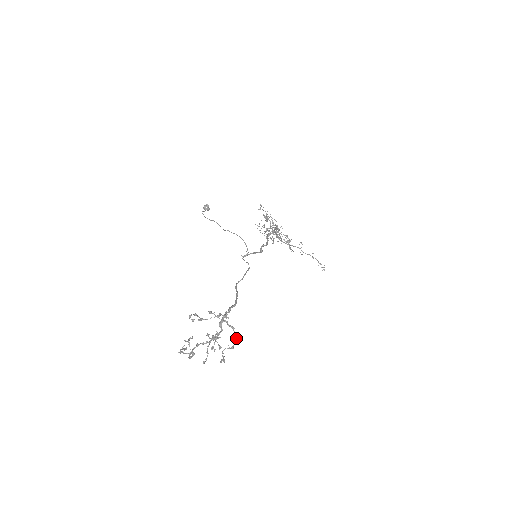
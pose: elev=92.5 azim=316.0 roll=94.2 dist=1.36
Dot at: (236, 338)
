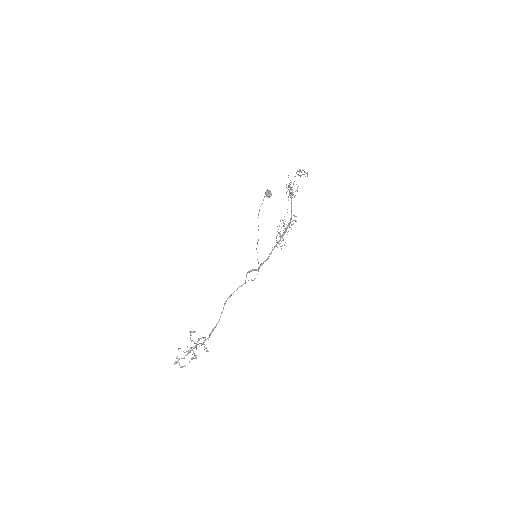
Dot at: occluded
